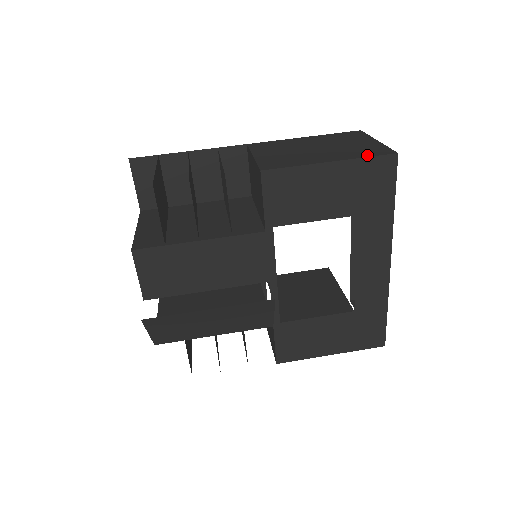
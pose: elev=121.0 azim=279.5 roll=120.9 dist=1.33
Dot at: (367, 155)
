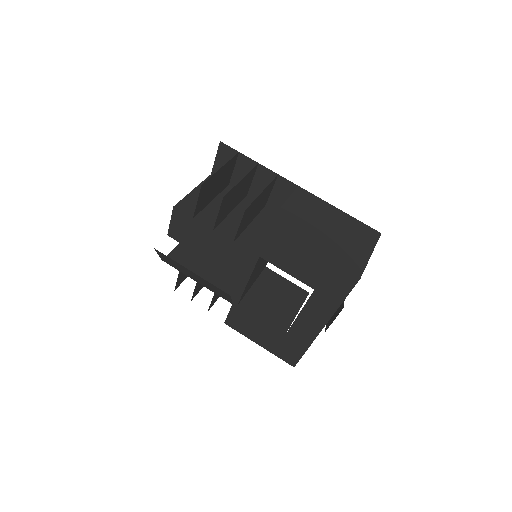
Dot at: (341, 263)
